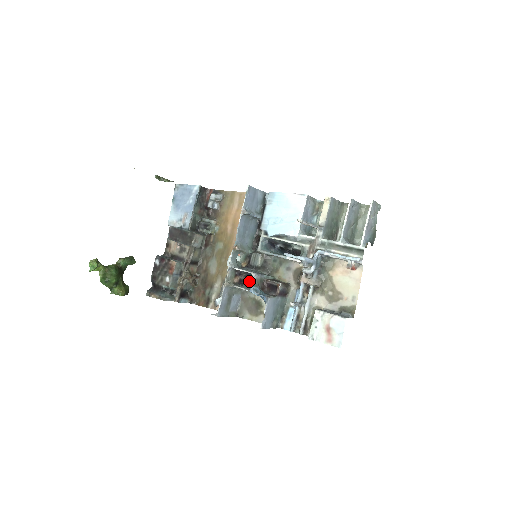
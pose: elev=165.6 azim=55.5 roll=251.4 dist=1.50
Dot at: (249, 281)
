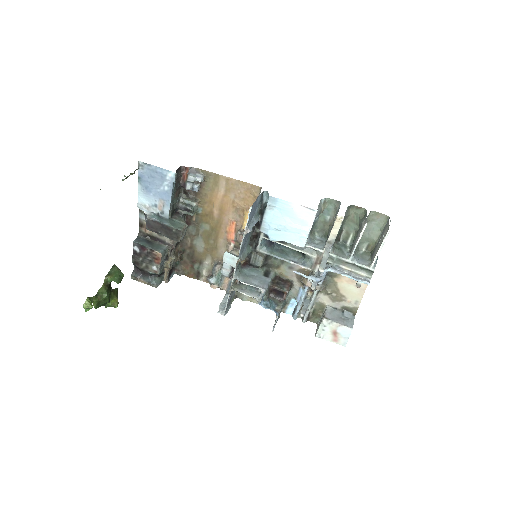
Dot at: occluded
